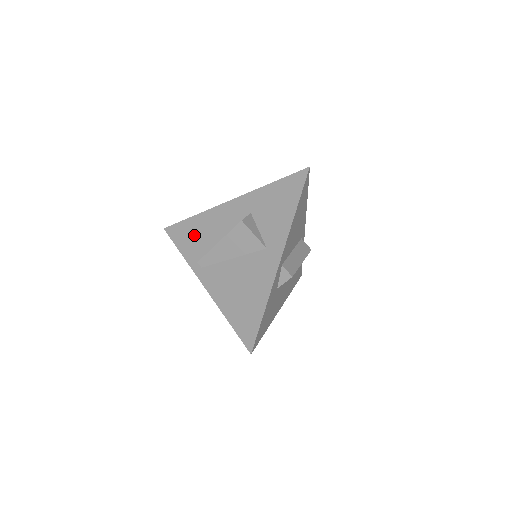
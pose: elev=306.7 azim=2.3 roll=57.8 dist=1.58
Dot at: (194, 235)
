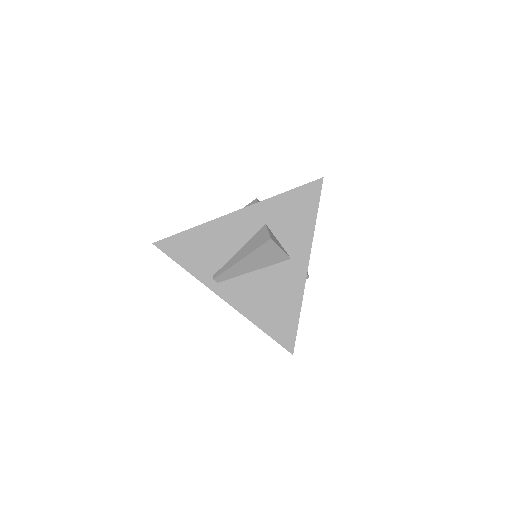
Dot at: (199, 249)
